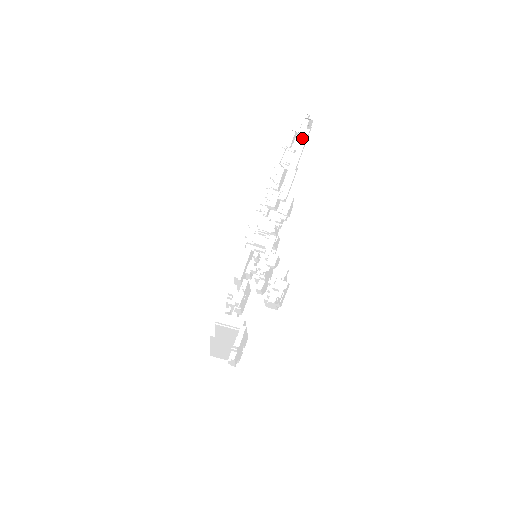
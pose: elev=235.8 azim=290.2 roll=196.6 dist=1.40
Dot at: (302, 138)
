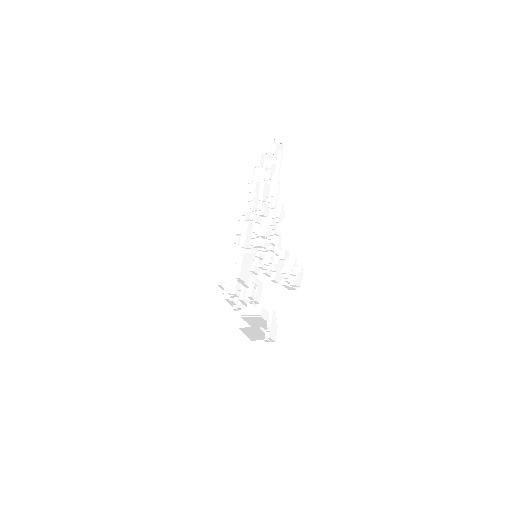
Dot at: (278, 158)
